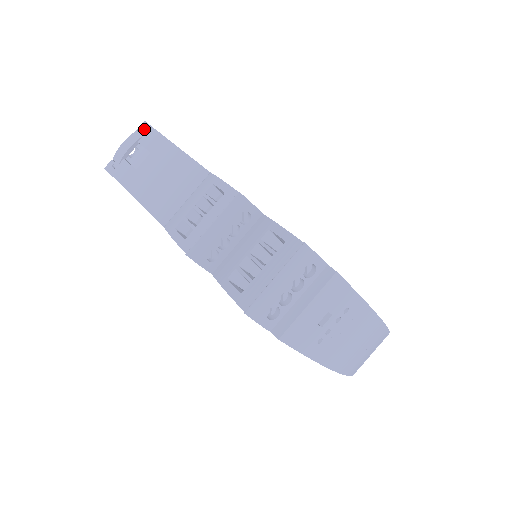
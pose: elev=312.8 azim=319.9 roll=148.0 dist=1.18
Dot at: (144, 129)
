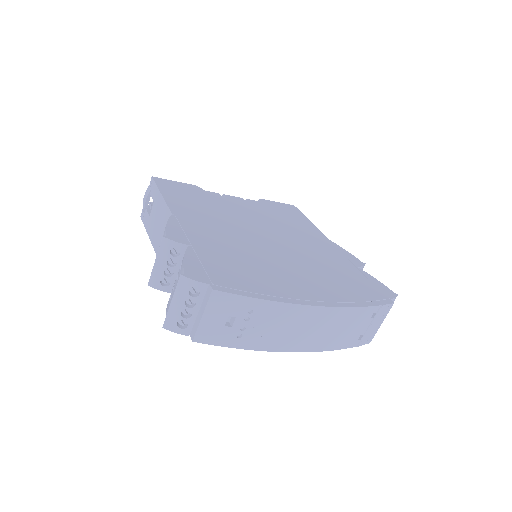
Dot at: (152, 183)
